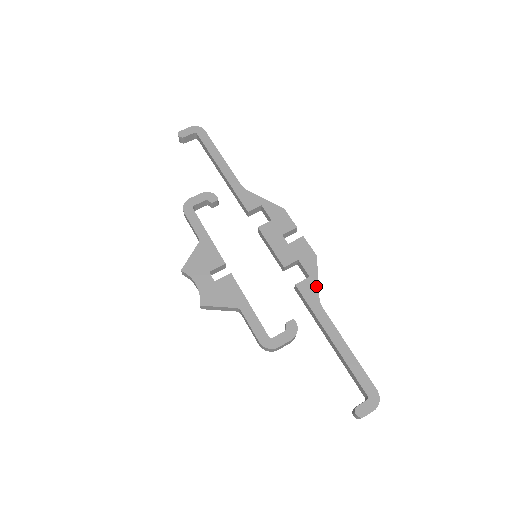
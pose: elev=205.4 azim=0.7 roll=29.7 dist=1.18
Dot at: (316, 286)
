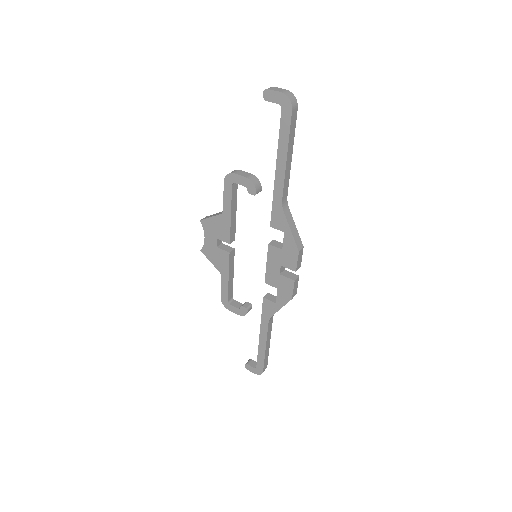
Dot at: (275, 311)
